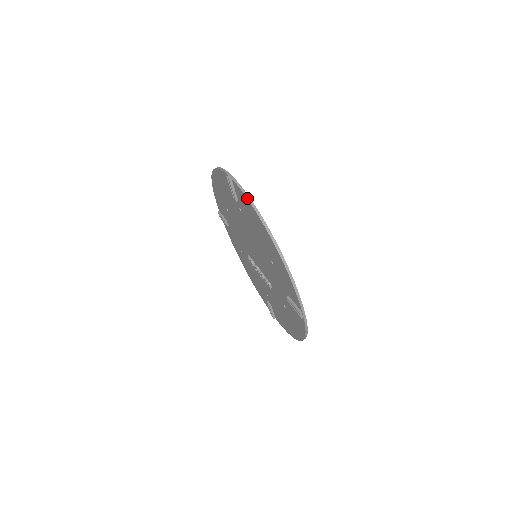
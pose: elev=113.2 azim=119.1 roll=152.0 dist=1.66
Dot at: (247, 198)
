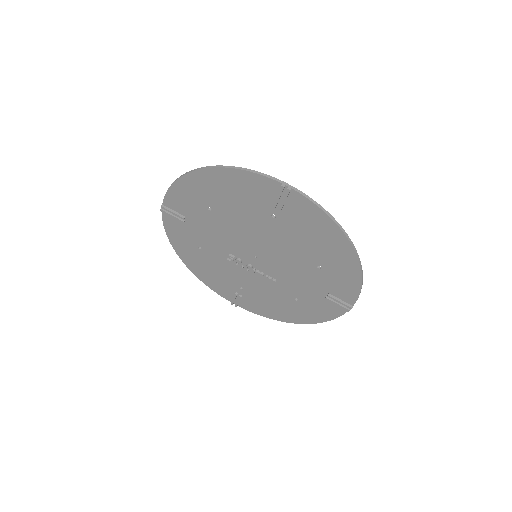
Dot at: (325, 212)
